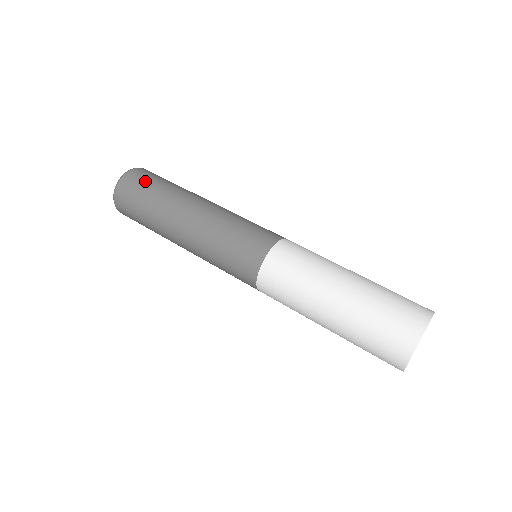
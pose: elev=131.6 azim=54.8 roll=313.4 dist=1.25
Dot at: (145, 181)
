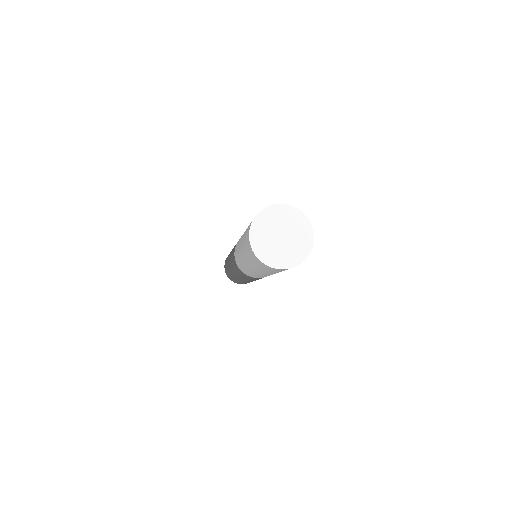
Dot at: occluded
